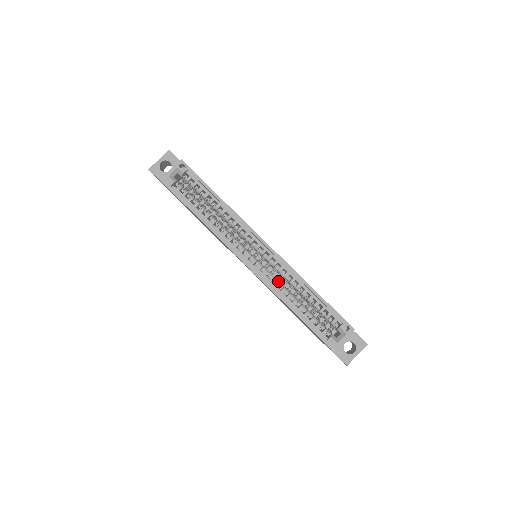
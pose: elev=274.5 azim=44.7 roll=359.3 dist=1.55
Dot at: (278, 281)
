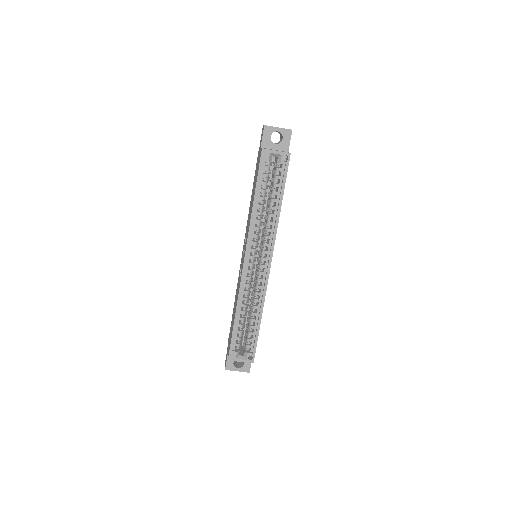
Dot at: occluded
